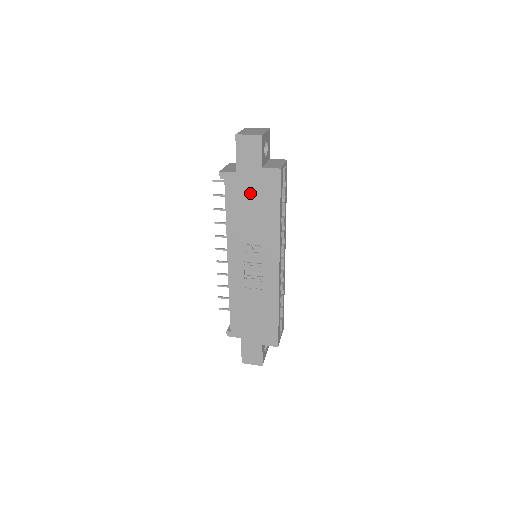
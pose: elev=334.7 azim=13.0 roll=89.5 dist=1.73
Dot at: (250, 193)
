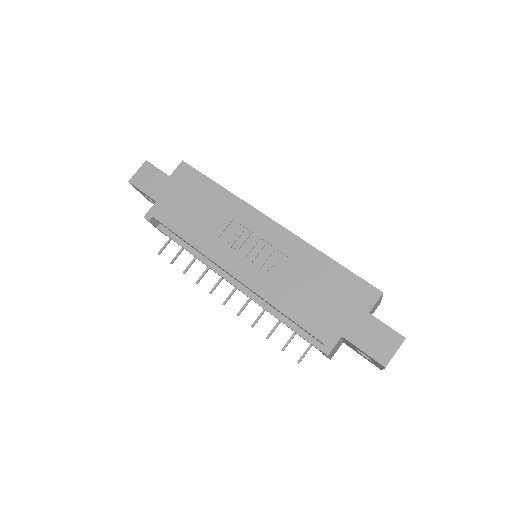
Dot at: (182, 201)
